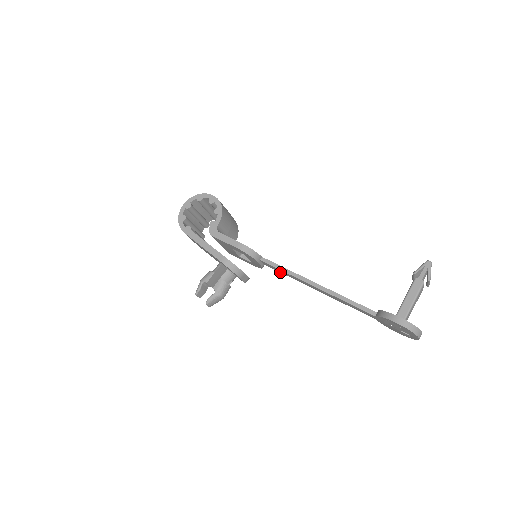
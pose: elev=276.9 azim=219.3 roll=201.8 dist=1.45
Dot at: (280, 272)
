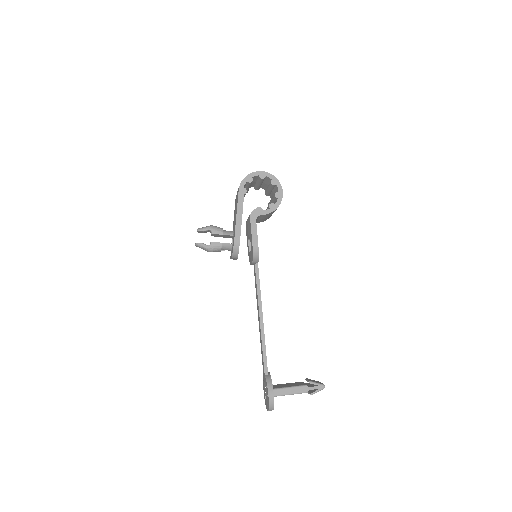
Dot at: (255, 282)
